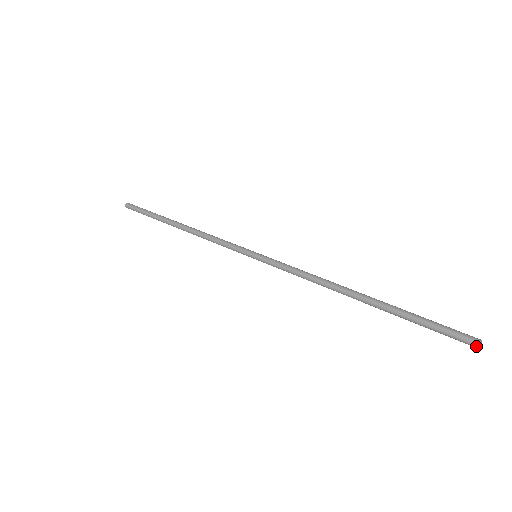
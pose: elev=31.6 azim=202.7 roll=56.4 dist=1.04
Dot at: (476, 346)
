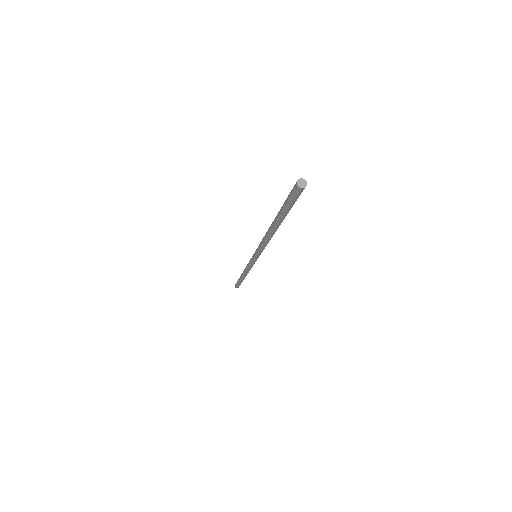
Dot at: (298, 188)
